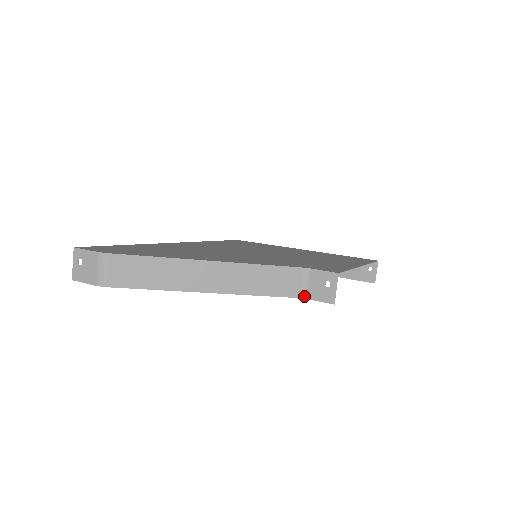
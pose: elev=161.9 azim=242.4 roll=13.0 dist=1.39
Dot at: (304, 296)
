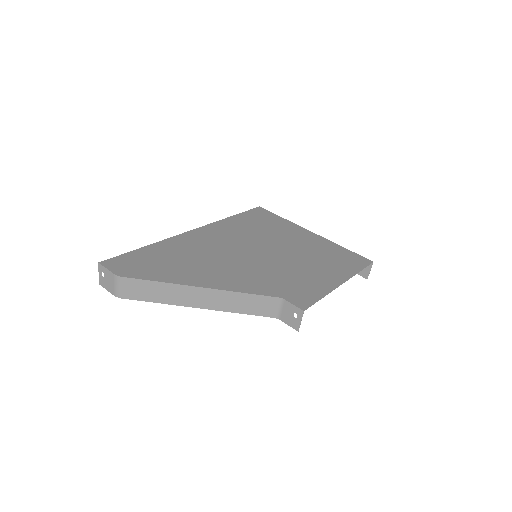
Dot at: (277, 317)
